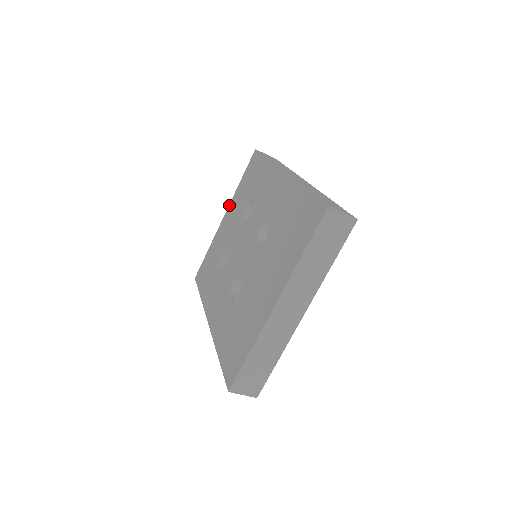
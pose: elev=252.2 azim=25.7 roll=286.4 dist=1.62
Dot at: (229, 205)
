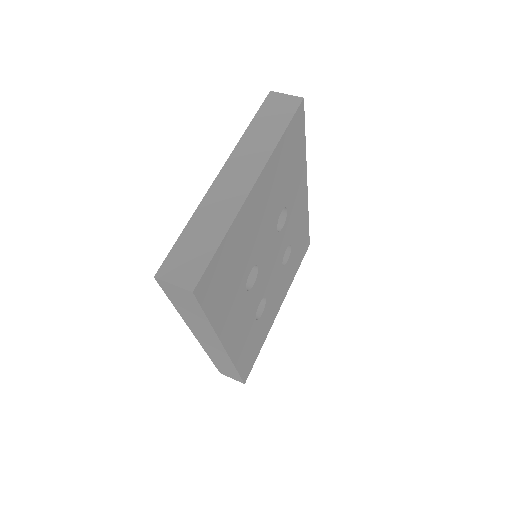
Dot at: occluded
